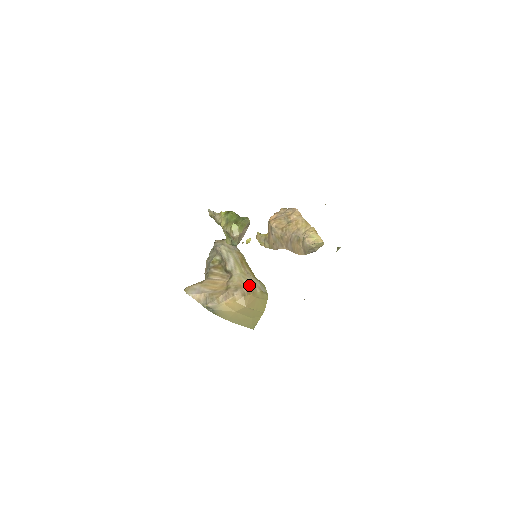
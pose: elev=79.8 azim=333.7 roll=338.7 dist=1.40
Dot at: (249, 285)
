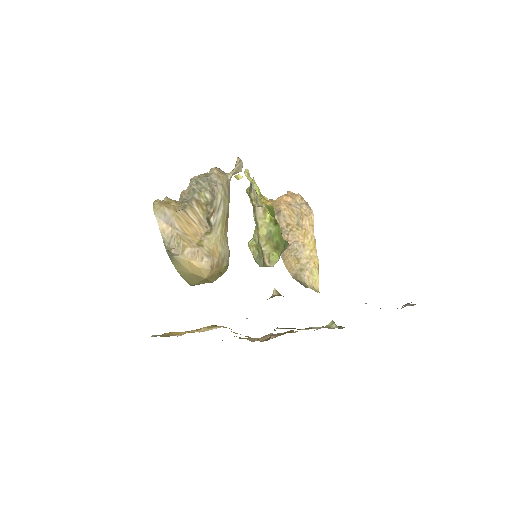
Dot at: (221, 256)
